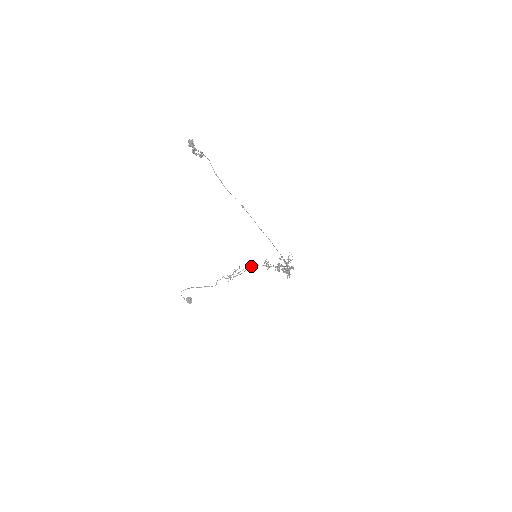
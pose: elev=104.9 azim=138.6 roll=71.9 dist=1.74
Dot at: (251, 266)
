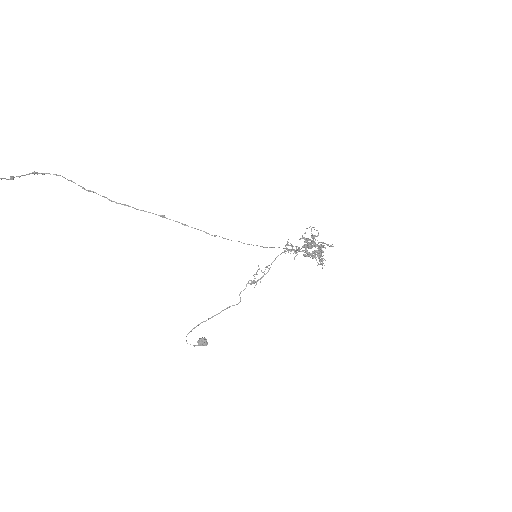
Dot at: occluded
